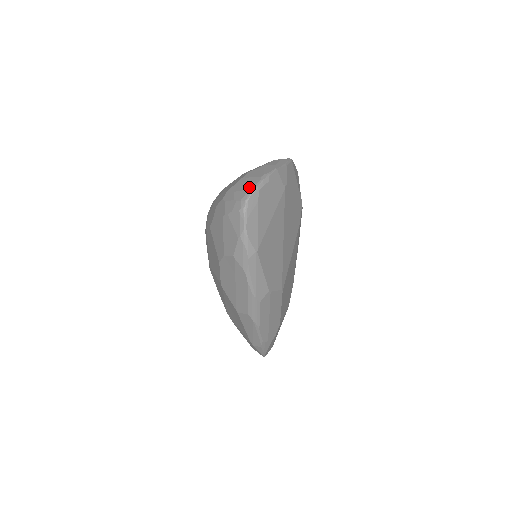
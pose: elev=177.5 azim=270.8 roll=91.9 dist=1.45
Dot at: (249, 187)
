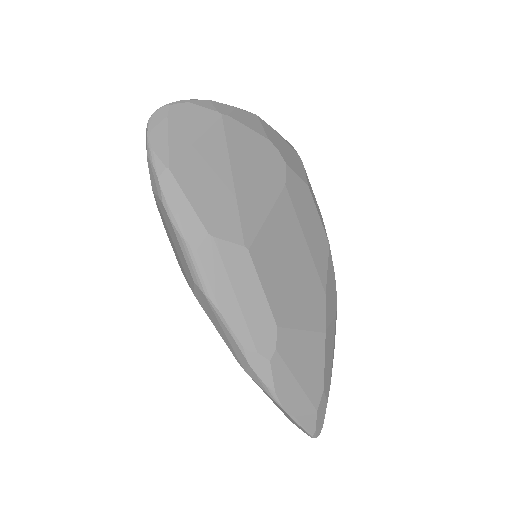
Dot at: occluded
